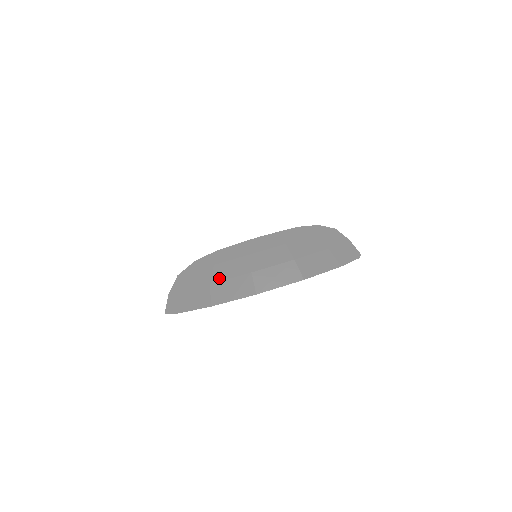
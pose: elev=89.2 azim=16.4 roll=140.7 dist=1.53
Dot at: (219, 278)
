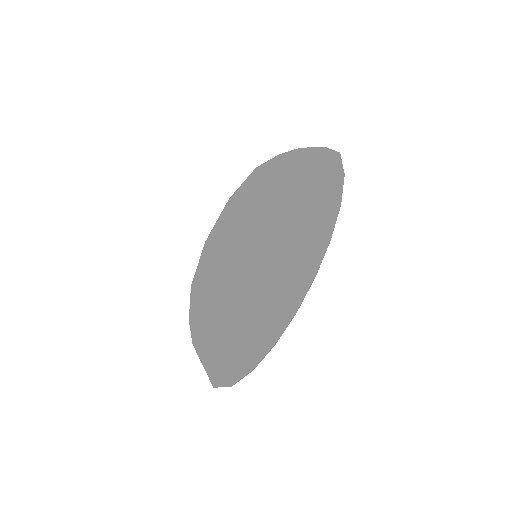
Dot at: (246, 191)
